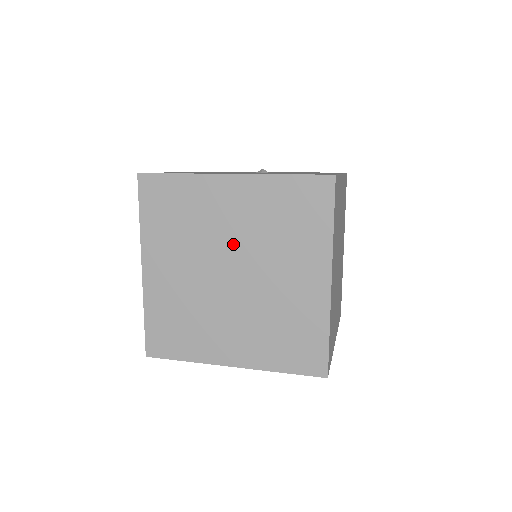
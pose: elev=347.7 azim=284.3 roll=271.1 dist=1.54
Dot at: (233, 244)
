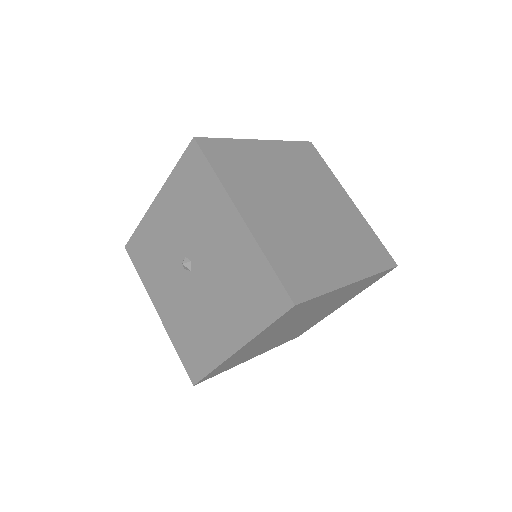
Dot at: occluded
